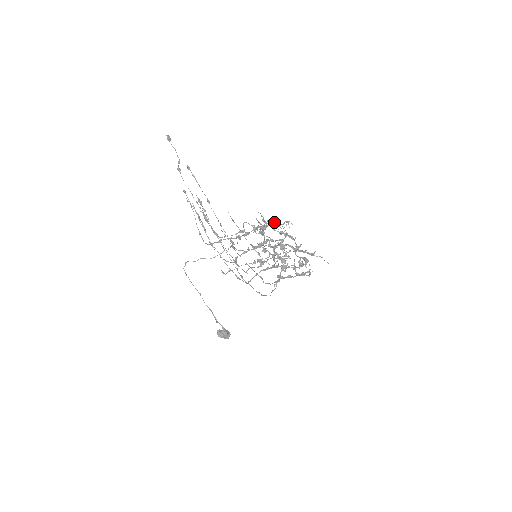
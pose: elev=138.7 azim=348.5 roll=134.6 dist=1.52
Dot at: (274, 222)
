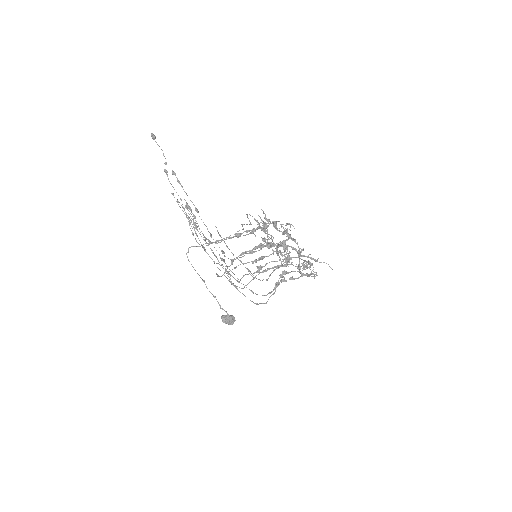
Dot at: (276, 222)
